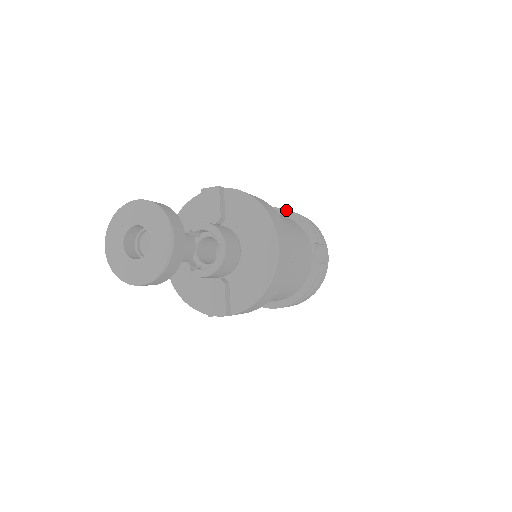
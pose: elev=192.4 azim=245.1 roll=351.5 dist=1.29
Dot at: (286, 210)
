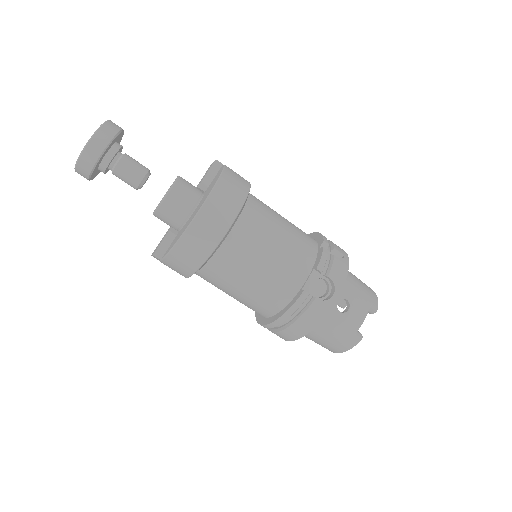
Dot at: (321, 235)
